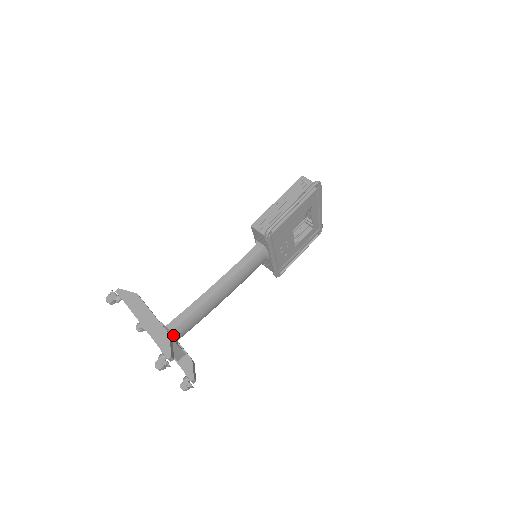
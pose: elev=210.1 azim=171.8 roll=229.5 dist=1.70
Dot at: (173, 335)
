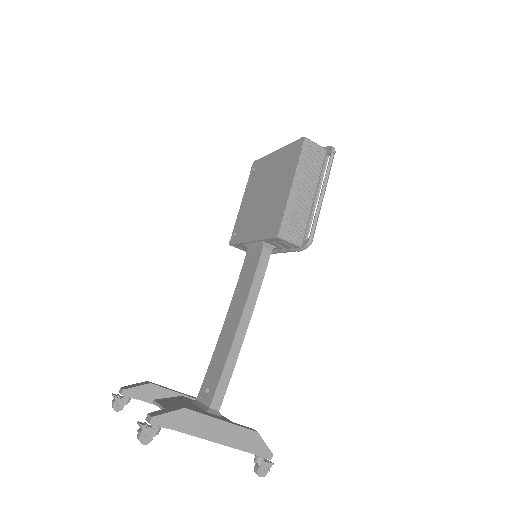
Dot at: occluded
